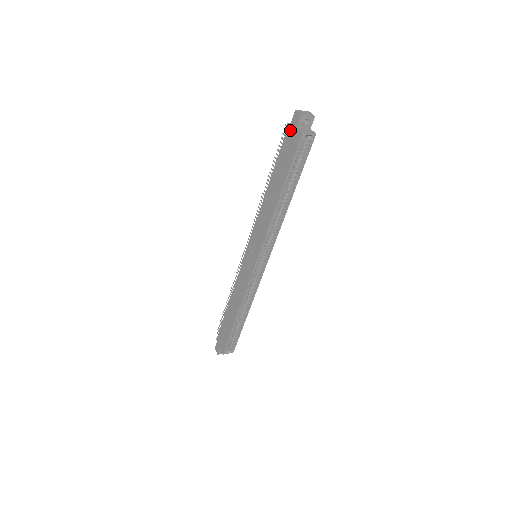
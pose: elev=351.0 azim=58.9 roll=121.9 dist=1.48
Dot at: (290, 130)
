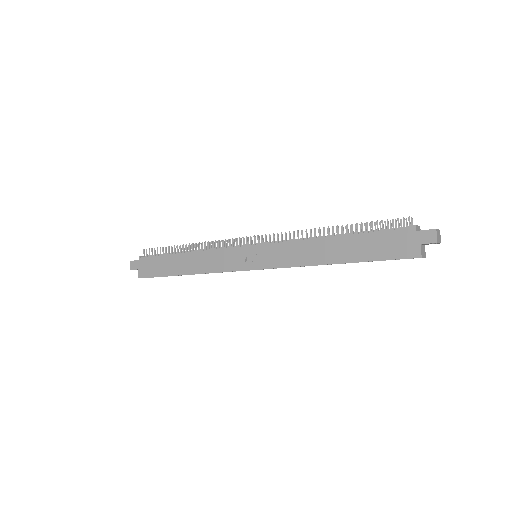
Dot at: (412, 235)
